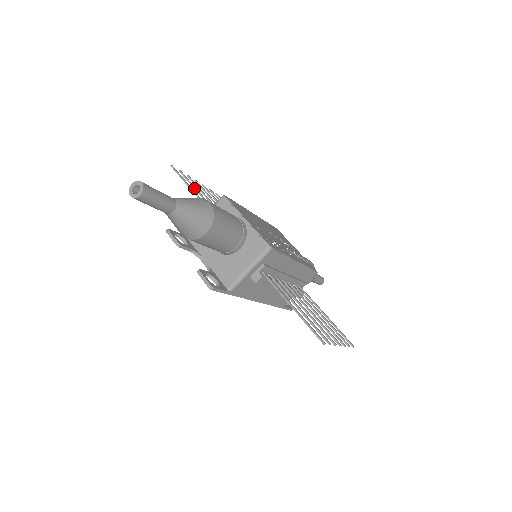
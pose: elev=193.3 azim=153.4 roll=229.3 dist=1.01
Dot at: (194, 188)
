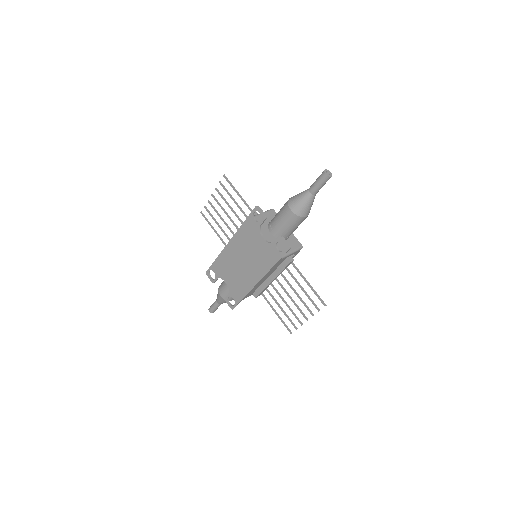
Dot at: (232, 197)
